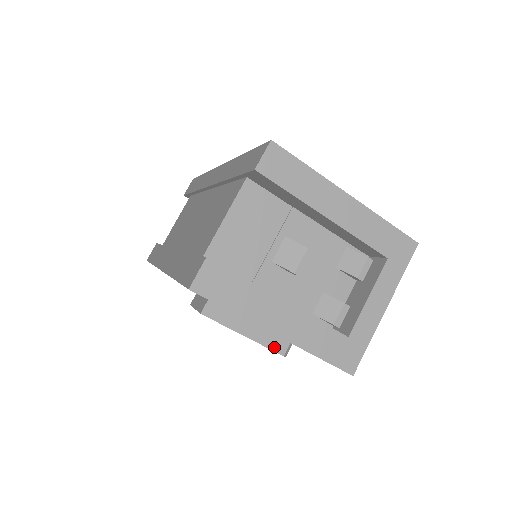
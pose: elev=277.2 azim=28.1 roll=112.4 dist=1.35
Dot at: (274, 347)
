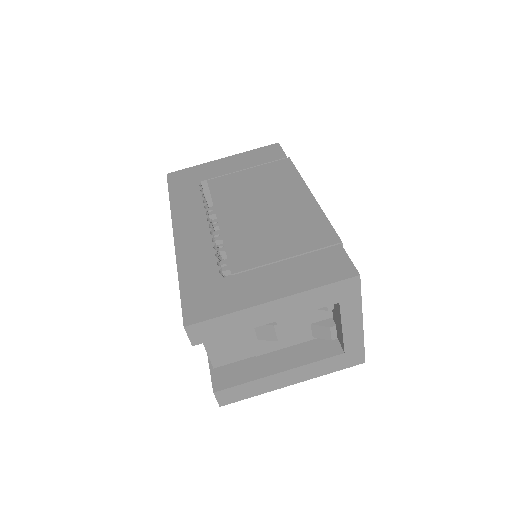
Dot at: occluded
